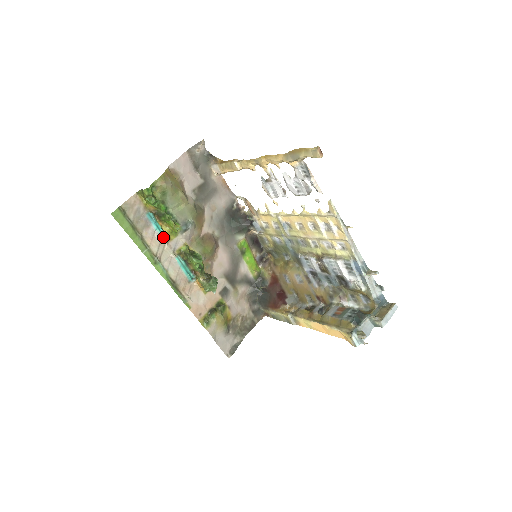
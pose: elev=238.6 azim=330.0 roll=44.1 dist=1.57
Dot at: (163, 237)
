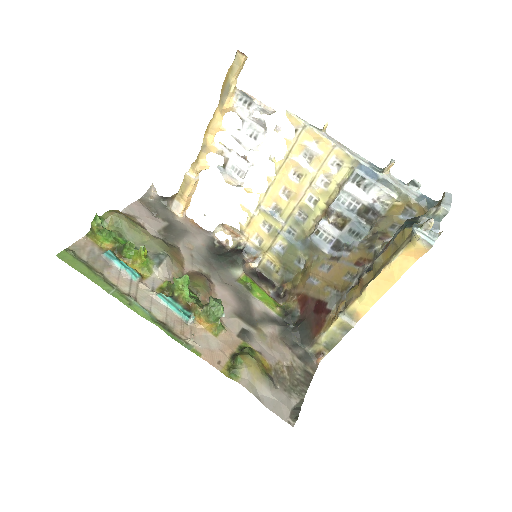
Dot at: (132, 274)
